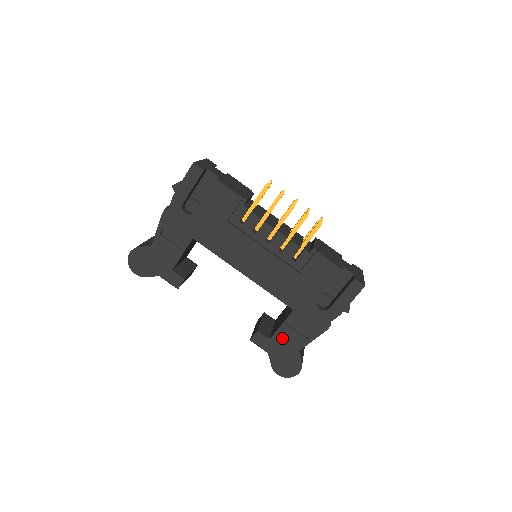
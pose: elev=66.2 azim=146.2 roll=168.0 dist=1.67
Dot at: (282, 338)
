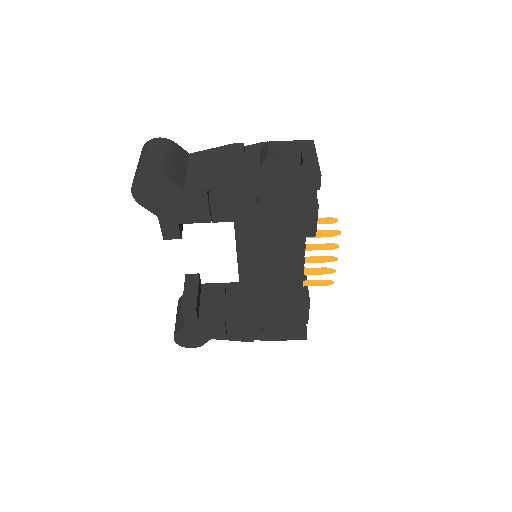
Dot at: (209, 326)
